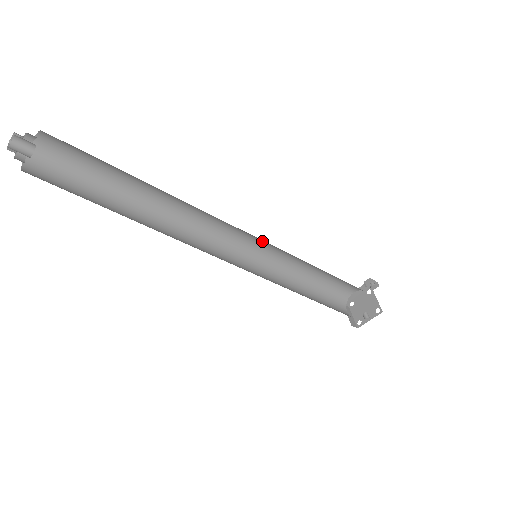
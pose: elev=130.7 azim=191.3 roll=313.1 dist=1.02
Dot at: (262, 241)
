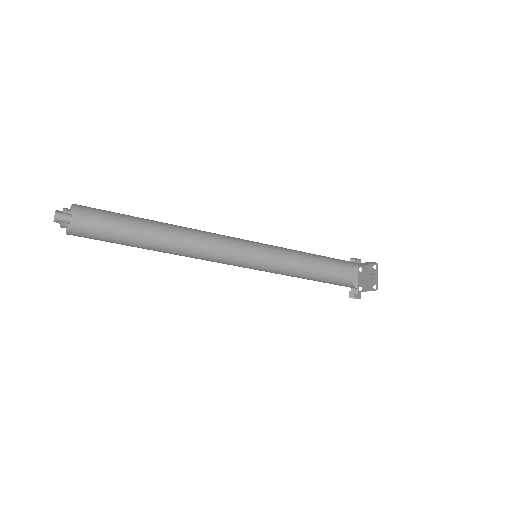
Dot at: (253, 250)
